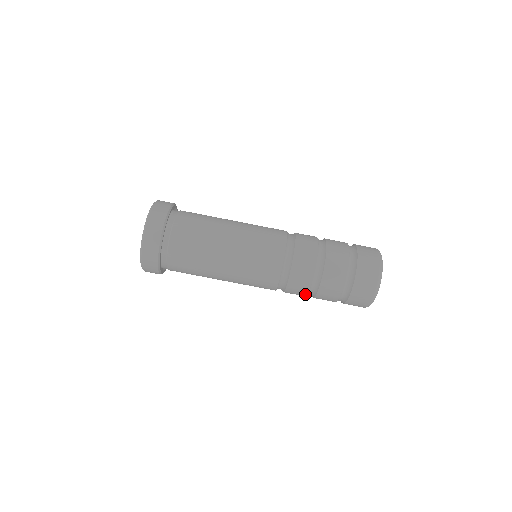
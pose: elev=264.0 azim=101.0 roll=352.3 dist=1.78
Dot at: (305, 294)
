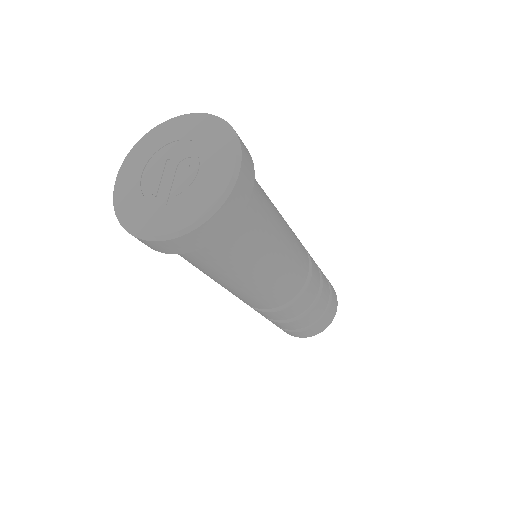
Dot at: occluded
